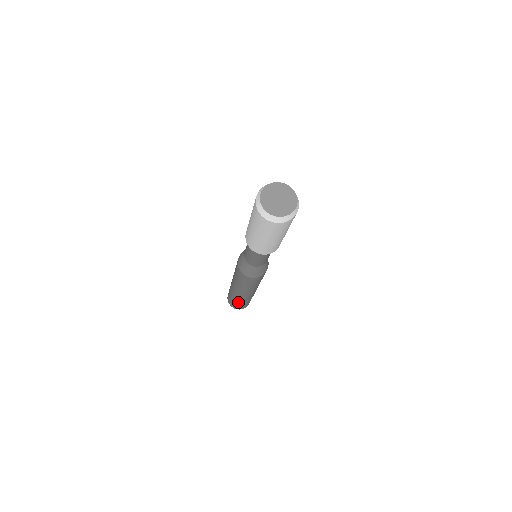
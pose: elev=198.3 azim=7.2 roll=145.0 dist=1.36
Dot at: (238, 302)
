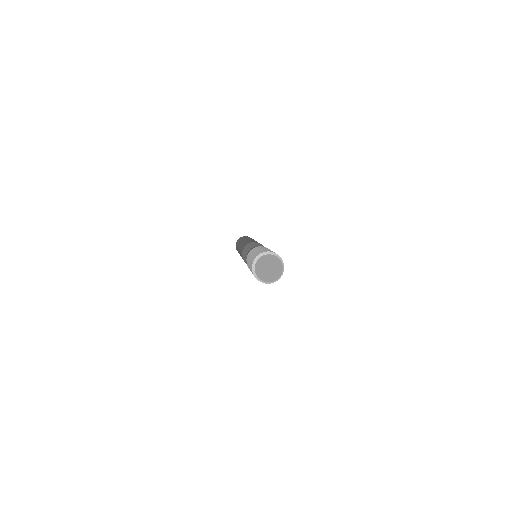
Dot at: occluded
